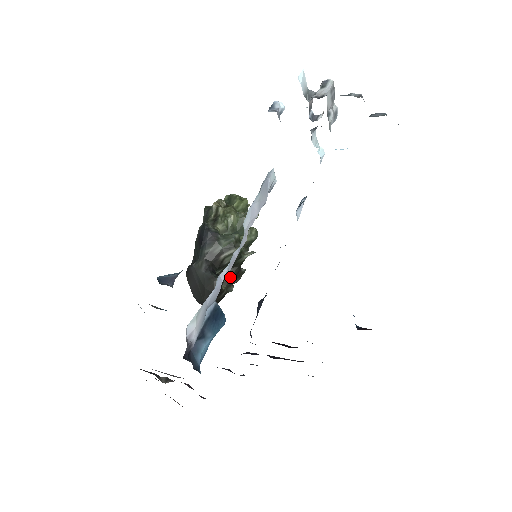
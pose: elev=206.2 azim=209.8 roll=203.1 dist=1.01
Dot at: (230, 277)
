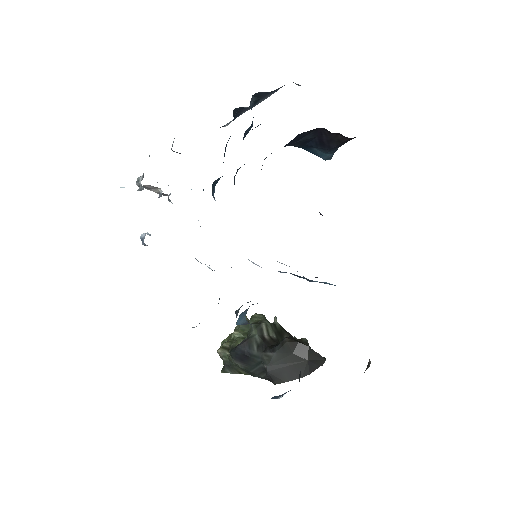
Dot at: occluded
